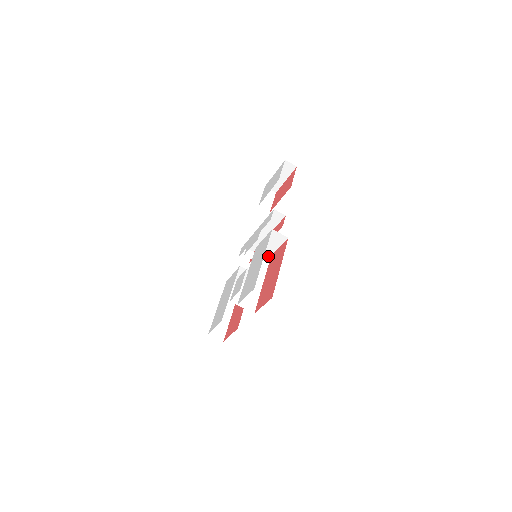
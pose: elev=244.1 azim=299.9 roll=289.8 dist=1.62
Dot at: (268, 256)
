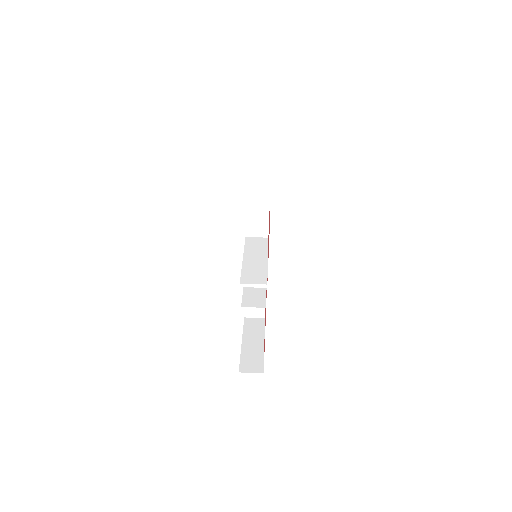
Dot at: (264, 239)
